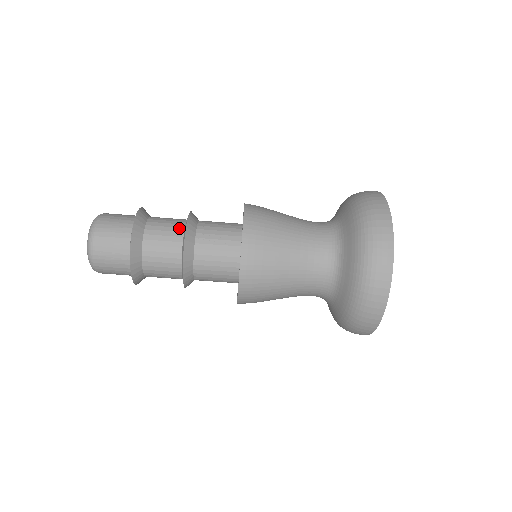
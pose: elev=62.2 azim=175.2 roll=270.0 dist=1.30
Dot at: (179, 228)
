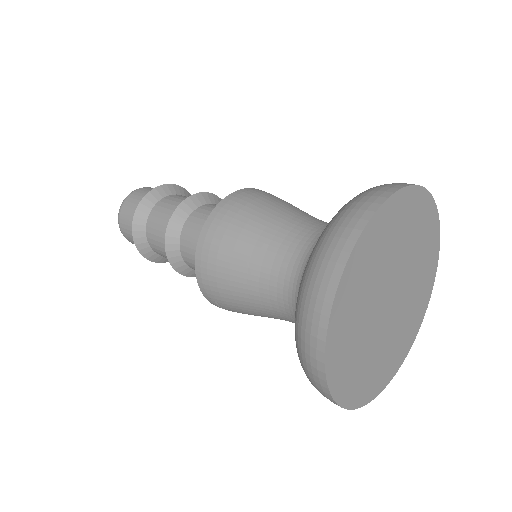
Dot at: occluded
